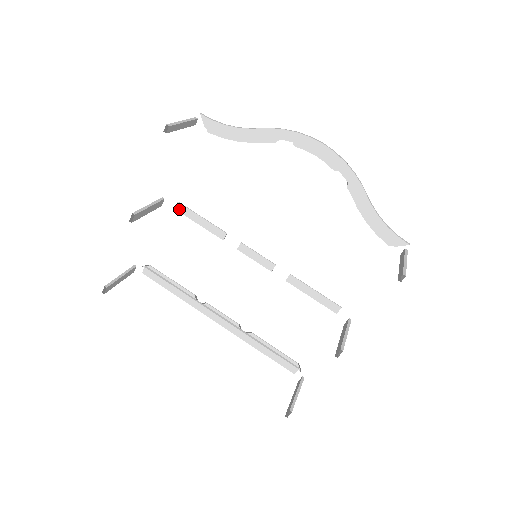
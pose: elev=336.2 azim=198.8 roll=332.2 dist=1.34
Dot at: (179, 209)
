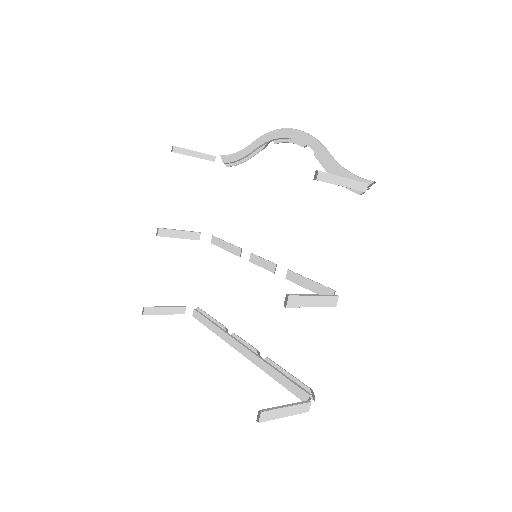
Dot at: (213, 242)
